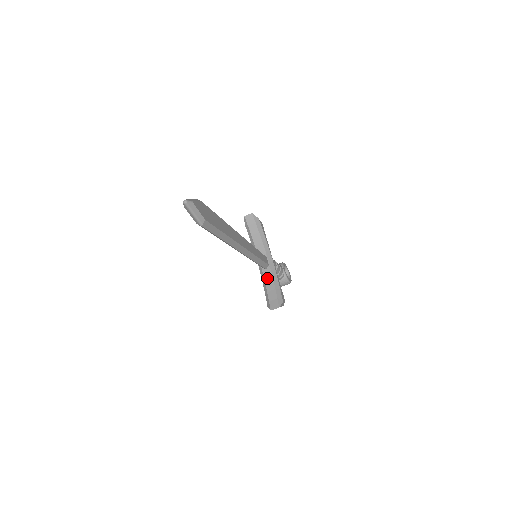
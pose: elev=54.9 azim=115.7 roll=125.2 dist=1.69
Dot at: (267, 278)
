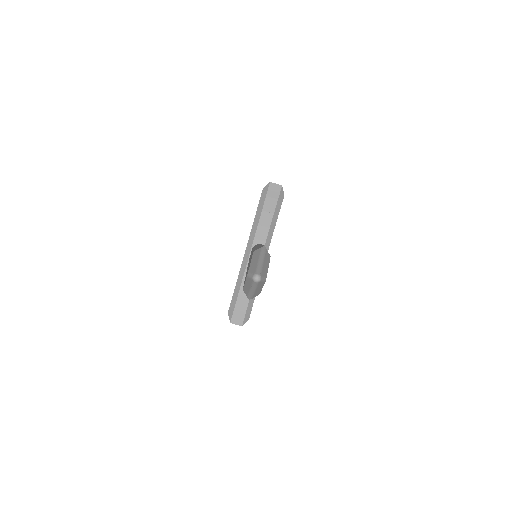
Dot at: occluded
